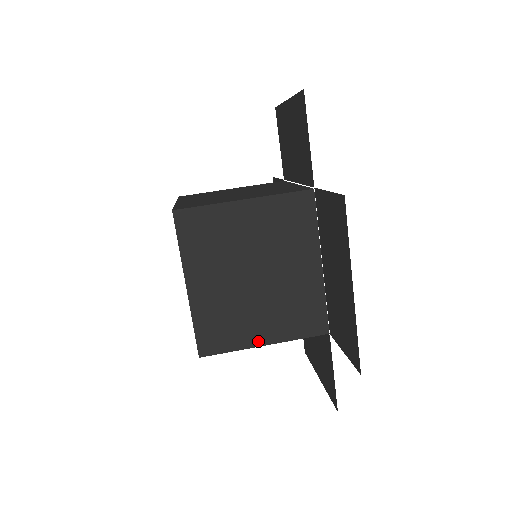
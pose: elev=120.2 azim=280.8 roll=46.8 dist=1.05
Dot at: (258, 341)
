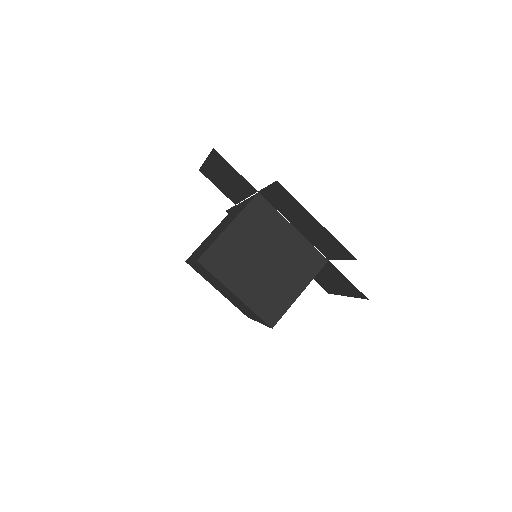
Dot at: (295, 295)
